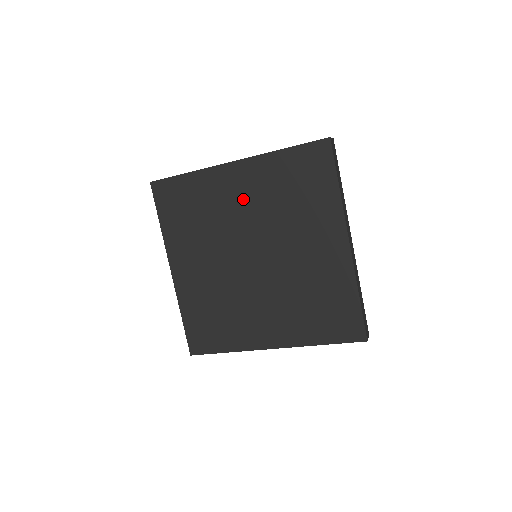
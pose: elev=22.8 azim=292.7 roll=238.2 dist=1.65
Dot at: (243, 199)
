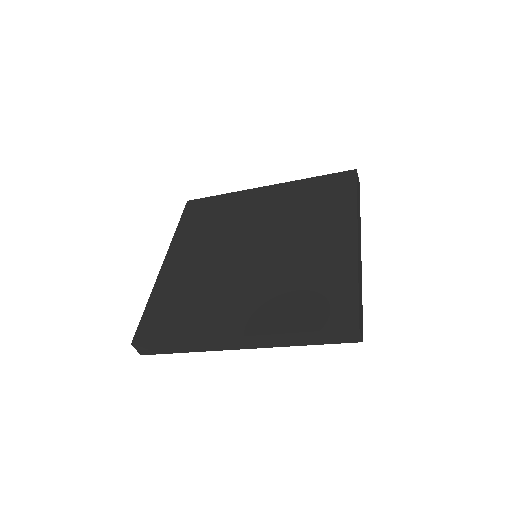
Dot at: (264, 208)
